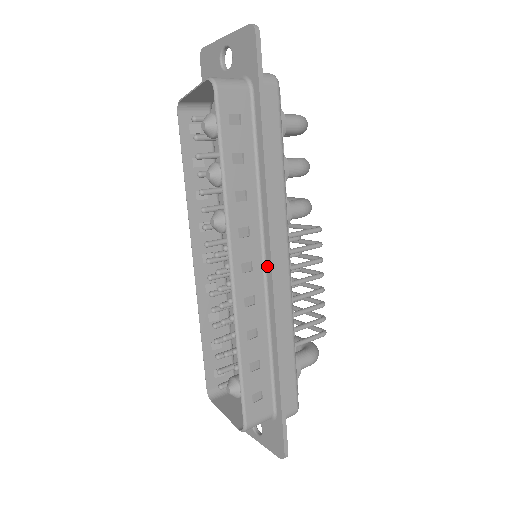
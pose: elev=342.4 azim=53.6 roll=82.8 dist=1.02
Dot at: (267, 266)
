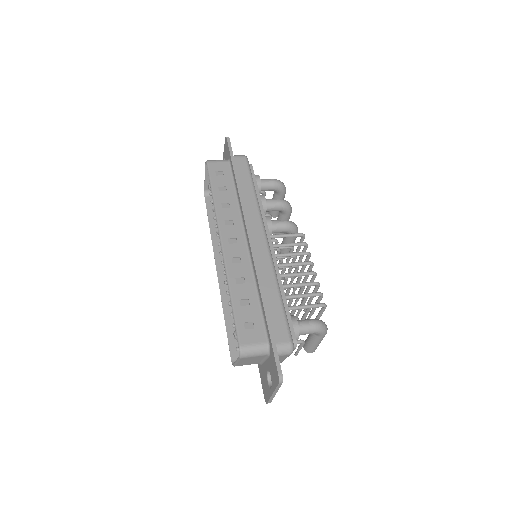
Dot at: (247, 240)
